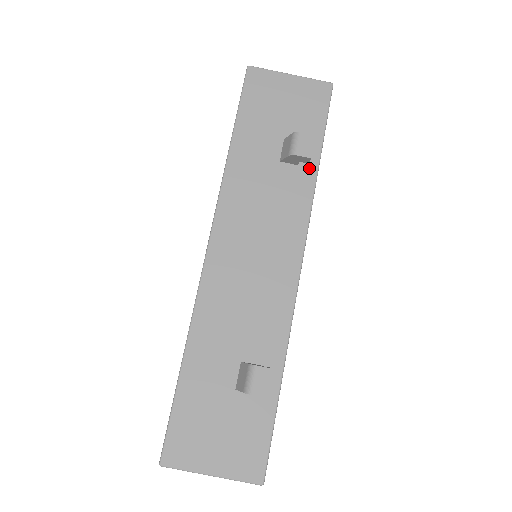
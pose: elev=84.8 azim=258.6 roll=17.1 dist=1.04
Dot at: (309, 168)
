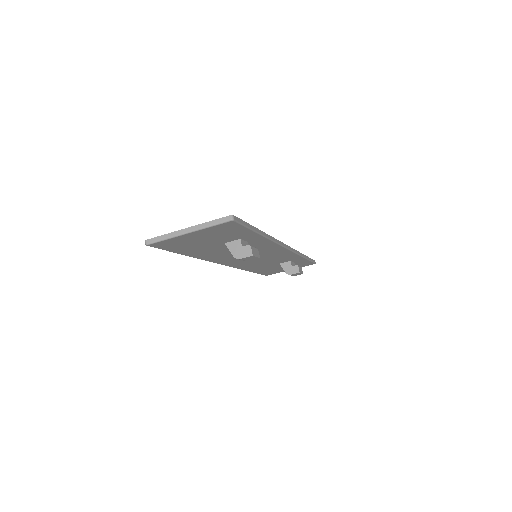
Dot at: (258, 240)
